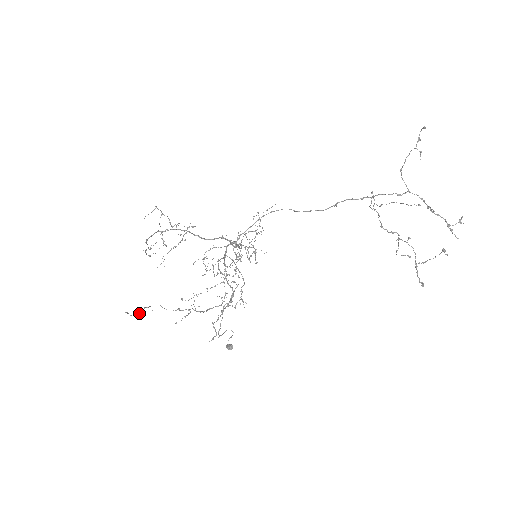
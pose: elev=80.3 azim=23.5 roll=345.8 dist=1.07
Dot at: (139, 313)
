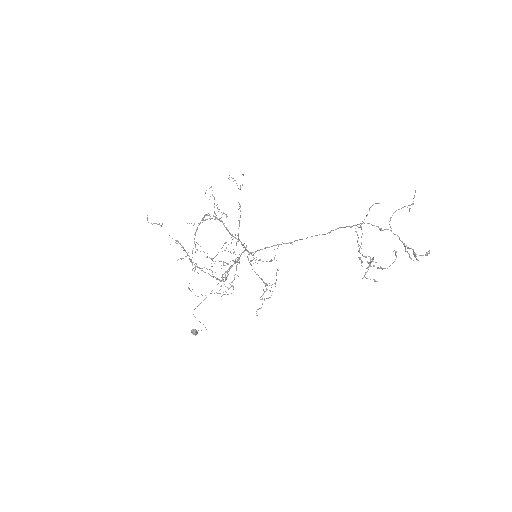
Dot at: (154, 223)
